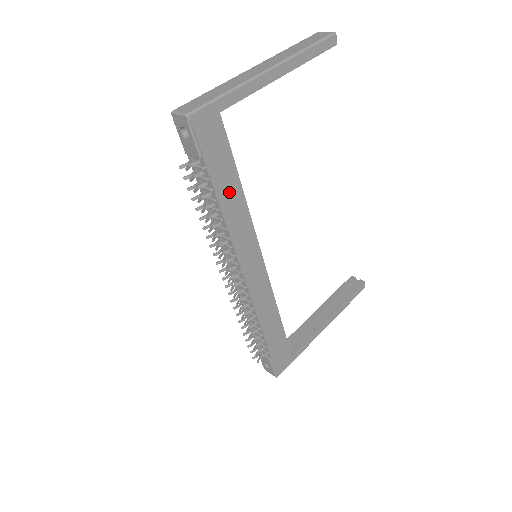
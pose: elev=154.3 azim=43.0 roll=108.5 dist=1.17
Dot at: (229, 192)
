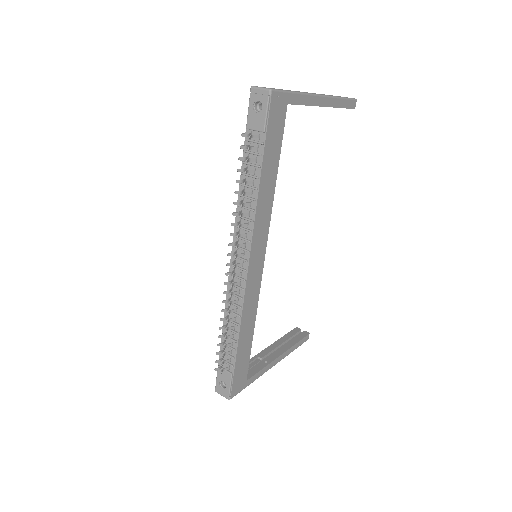
Dot at: (268, 177)
